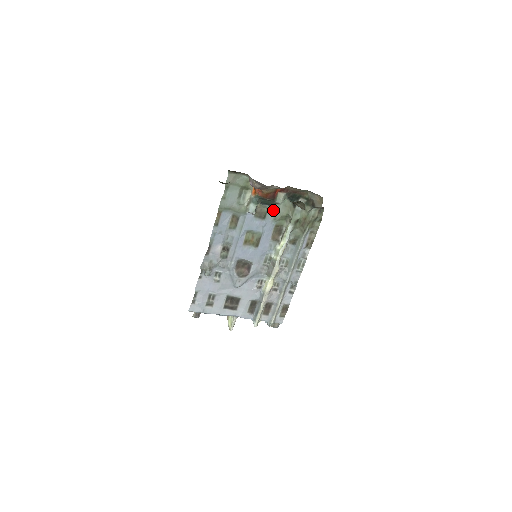
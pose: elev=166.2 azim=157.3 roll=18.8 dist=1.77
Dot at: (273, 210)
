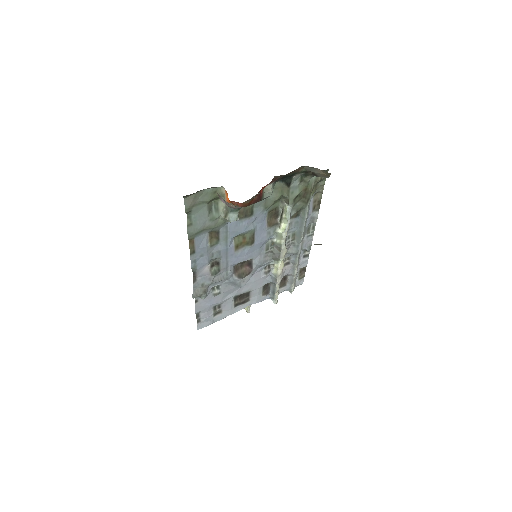
Dot at: (260, 201)
